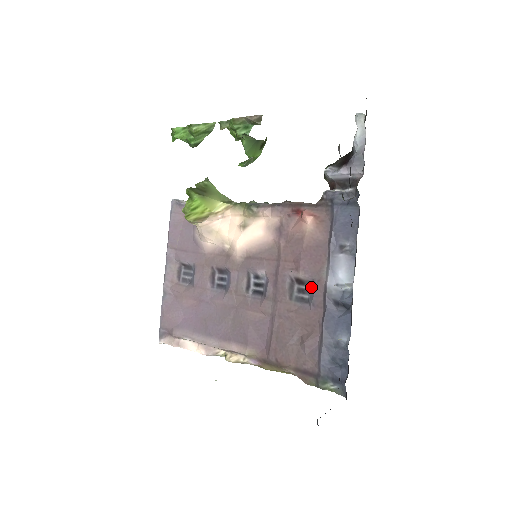
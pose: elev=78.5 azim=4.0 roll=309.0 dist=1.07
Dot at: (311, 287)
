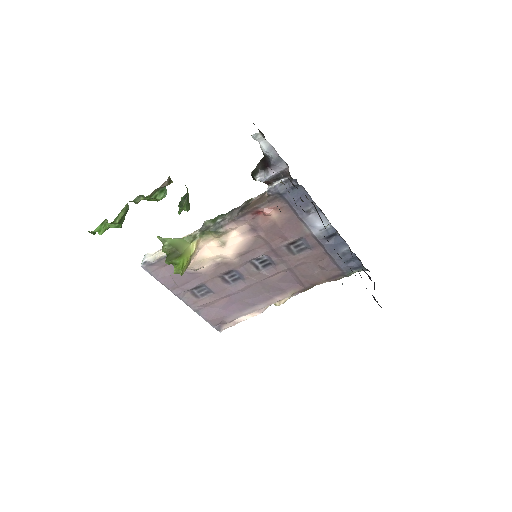
Dot at: (303, 241)
